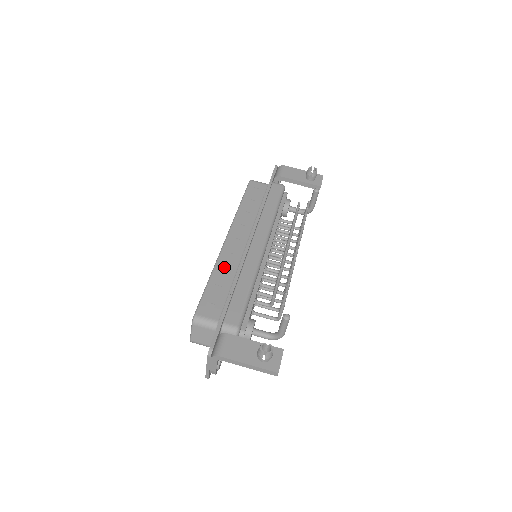
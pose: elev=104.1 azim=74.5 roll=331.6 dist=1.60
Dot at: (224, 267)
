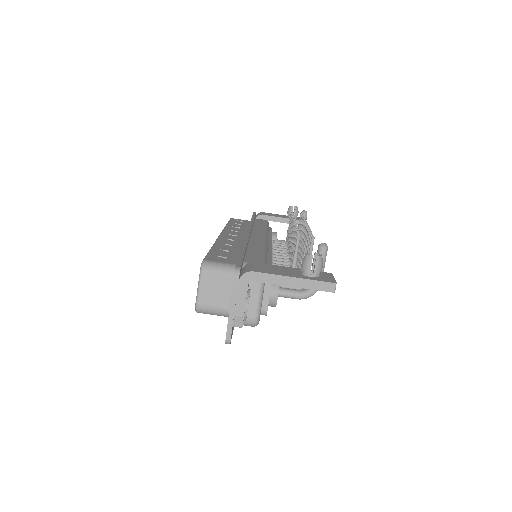
Dot at: (226, 243)
